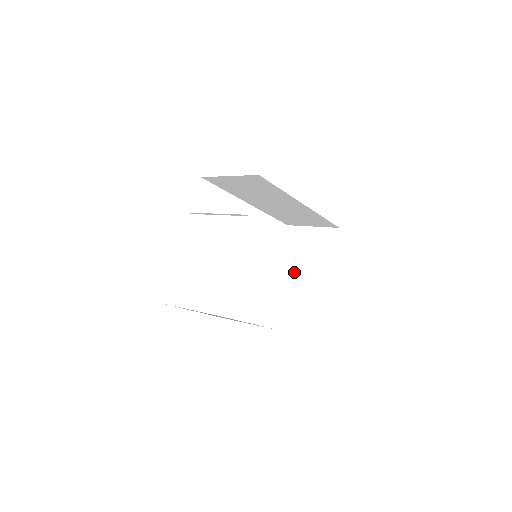
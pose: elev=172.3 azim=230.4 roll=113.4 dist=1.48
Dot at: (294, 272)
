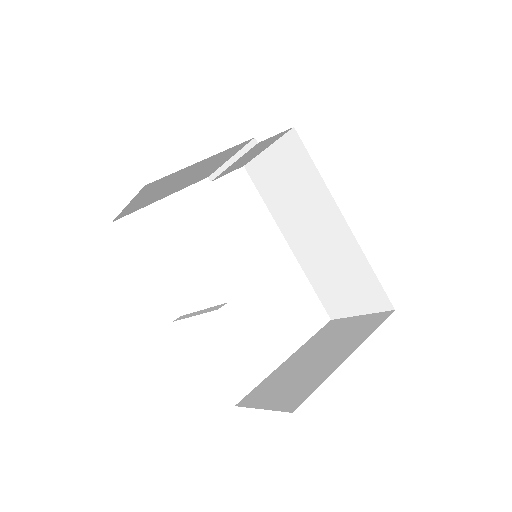
Dot at: (308, 356)
